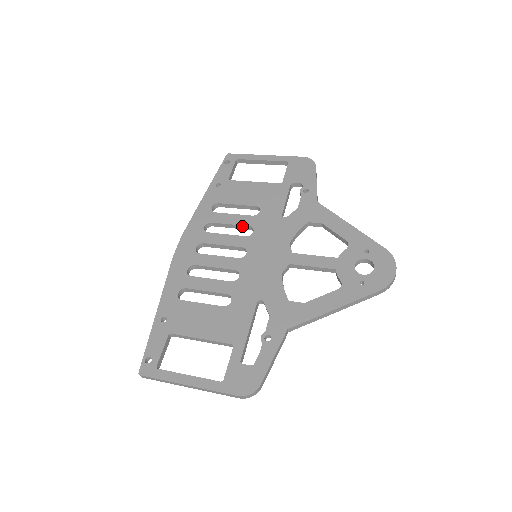
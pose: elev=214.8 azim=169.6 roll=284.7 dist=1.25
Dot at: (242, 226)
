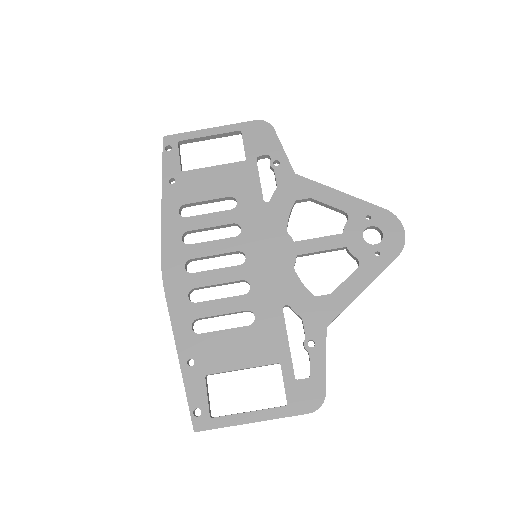
Dot at: (225, 225)
